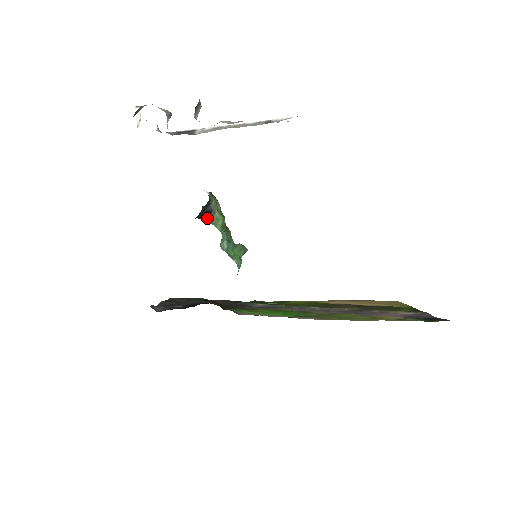
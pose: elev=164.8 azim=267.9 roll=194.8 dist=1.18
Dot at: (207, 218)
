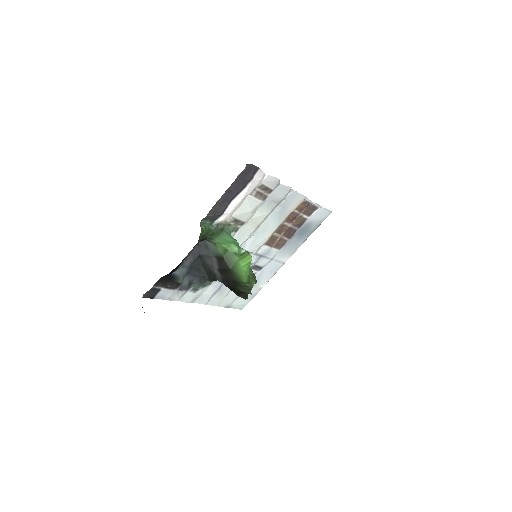
Dot at: occluded
